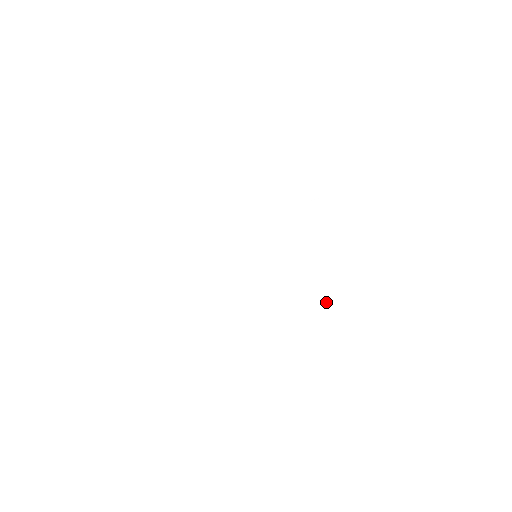
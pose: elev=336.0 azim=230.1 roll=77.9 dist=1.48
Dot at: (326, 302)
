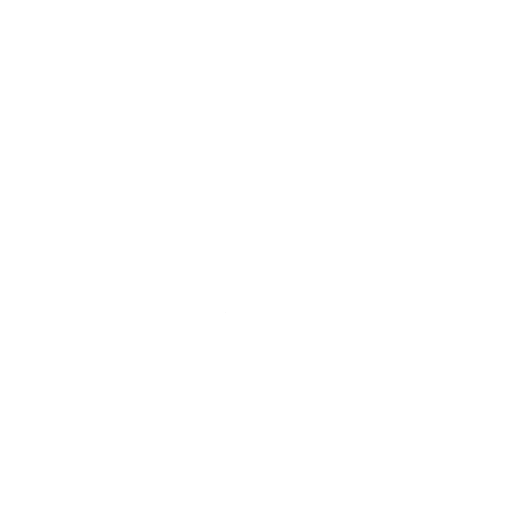
Dot at: (325, 262)
